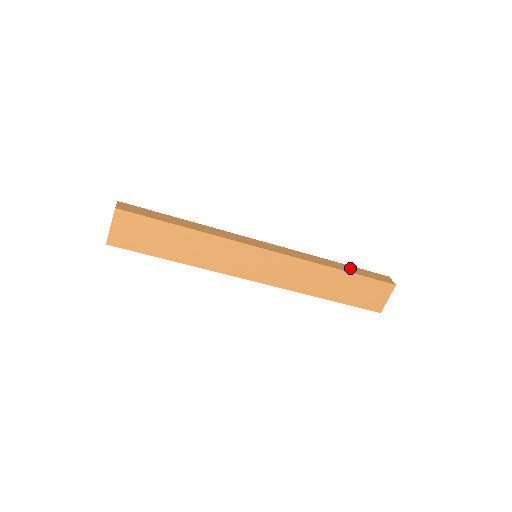
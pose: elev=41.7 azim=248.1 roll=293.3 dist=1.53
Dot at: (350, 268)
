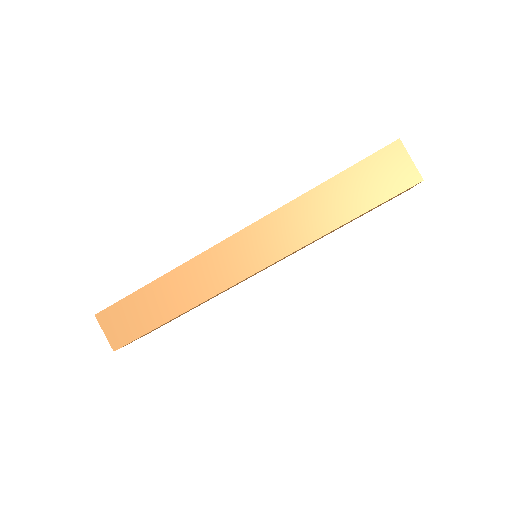
Dot at: occluded
